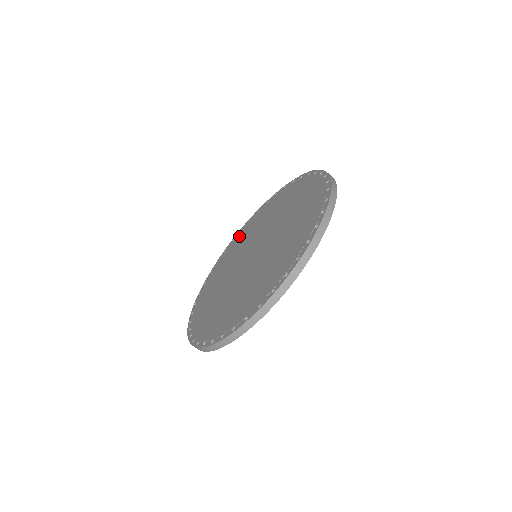
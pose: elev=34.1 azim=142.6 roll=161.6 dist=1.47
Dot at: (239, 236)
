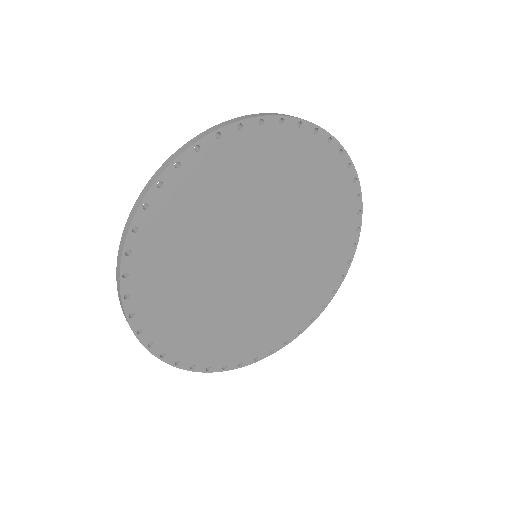
Dot at: occluded
